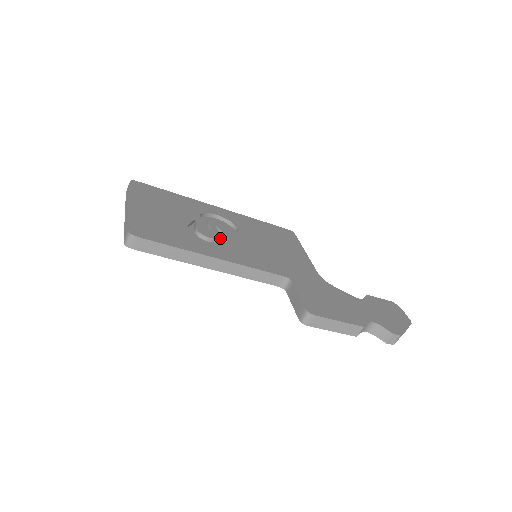
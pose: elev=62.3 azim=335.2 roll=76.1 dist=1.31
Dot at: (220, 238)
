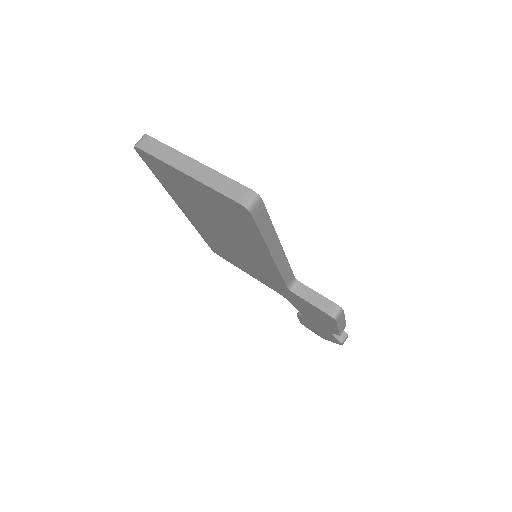
Dot at: occluded
